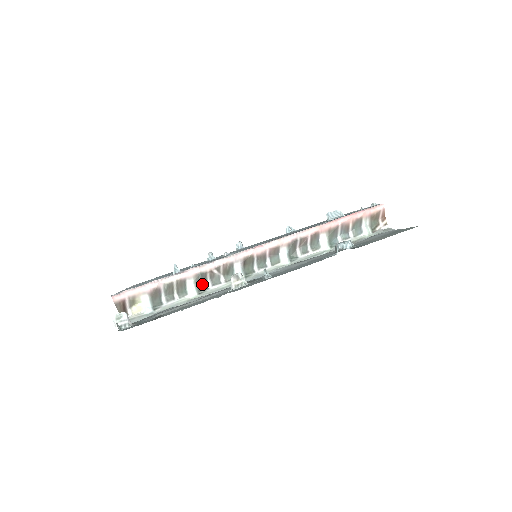
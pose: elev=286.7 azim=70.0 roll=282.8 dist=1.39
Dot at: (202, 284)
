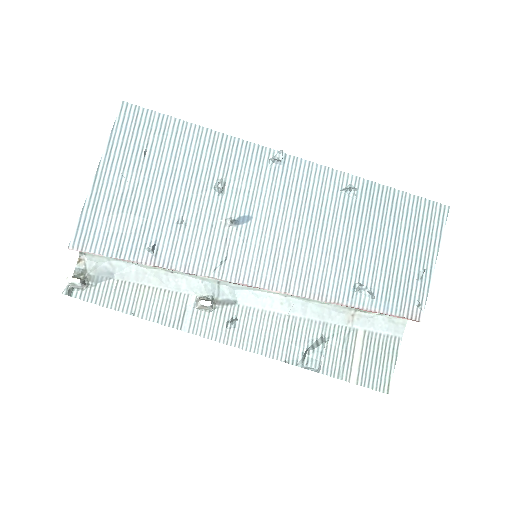
Dot at: occluded
